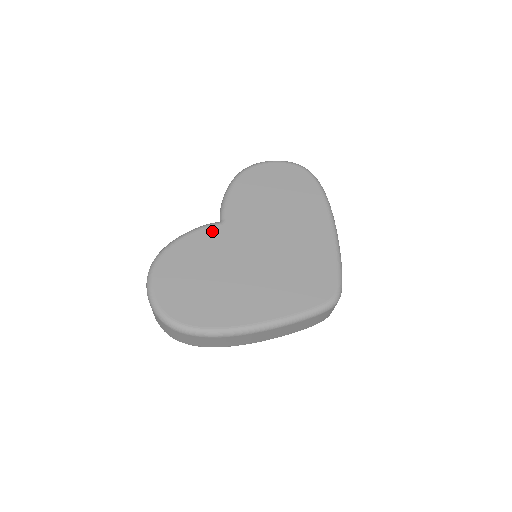
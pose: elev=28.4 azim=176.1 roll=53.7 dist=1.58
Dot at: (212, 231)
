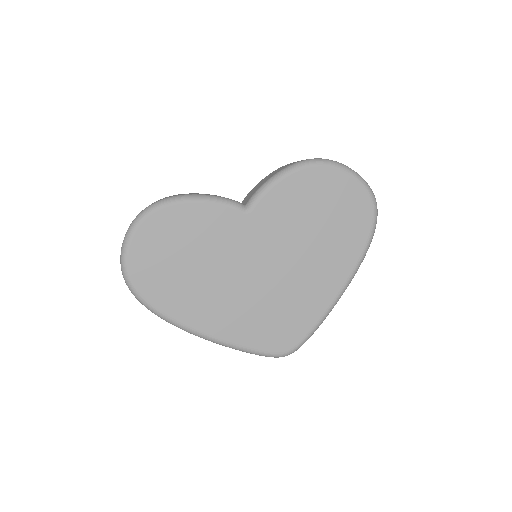
Dot at: (229, 214)
